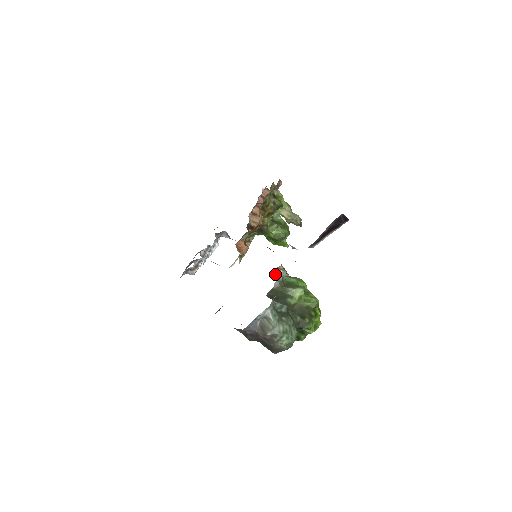
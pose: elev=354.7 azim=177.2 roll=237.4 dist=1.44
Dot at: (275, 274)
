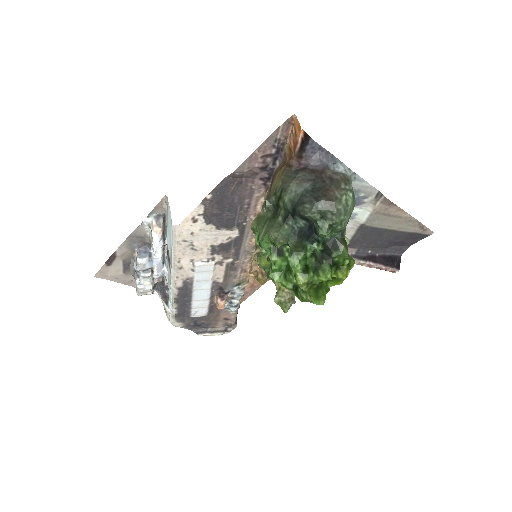
Dot at: occluded
